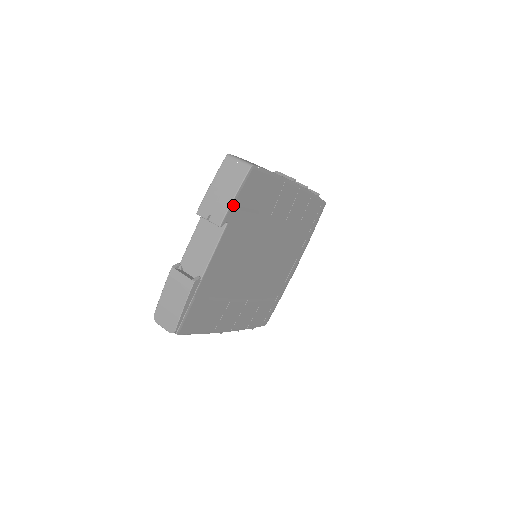
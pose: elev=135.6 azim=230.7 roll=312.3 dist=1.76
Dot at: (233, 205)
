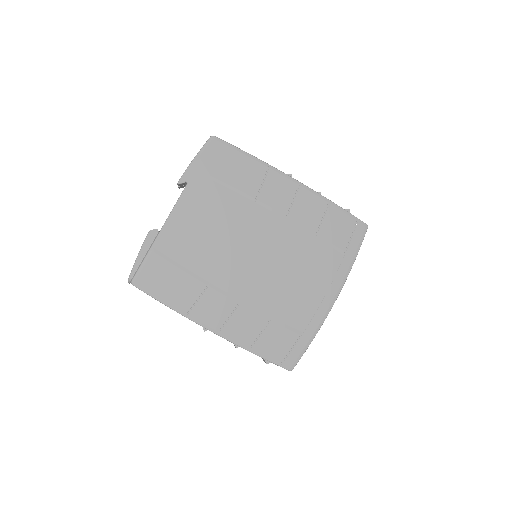
Dot at: (192, 167)
